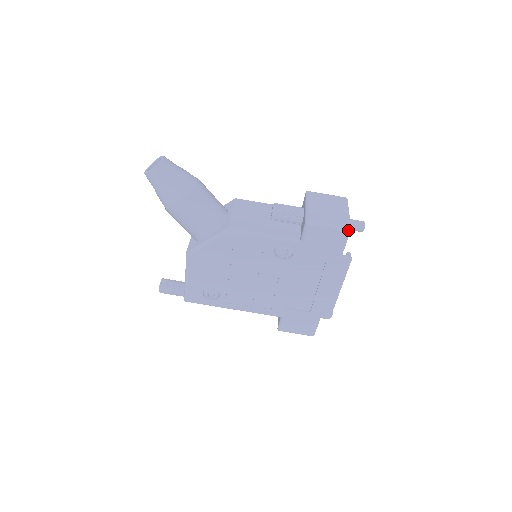
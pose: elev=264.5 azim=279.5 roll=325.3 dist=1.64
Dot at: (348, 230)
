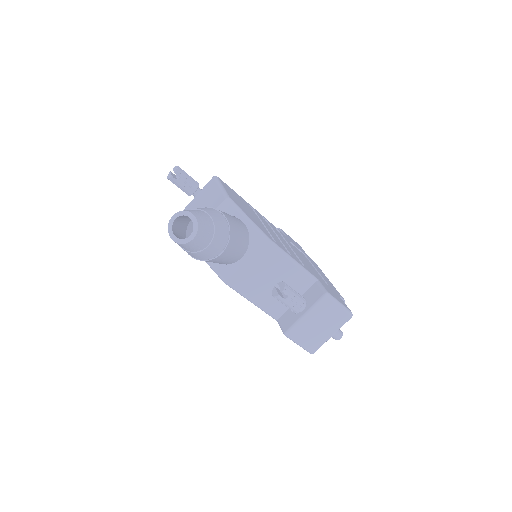
Dot at: (310, 353)
